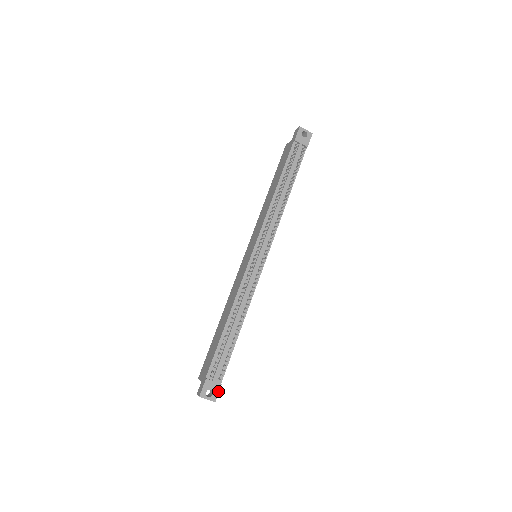
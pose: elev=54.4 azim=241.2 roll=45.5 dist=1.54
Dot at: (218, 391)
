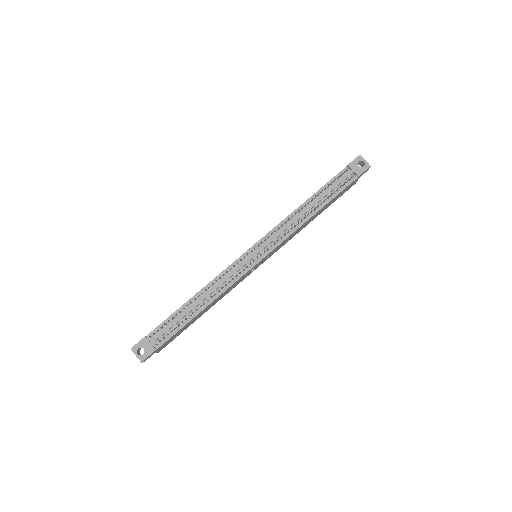
Dot at: (149, 354)
